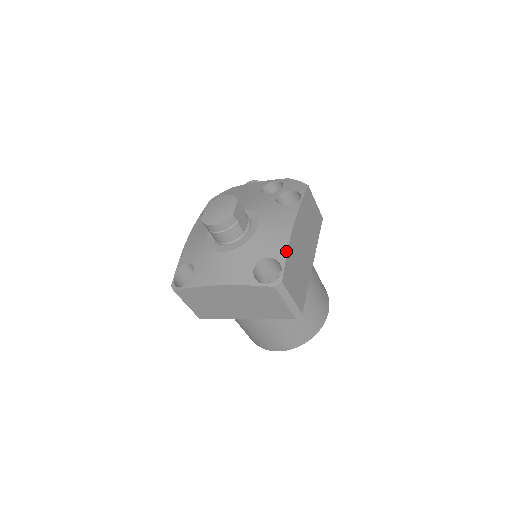
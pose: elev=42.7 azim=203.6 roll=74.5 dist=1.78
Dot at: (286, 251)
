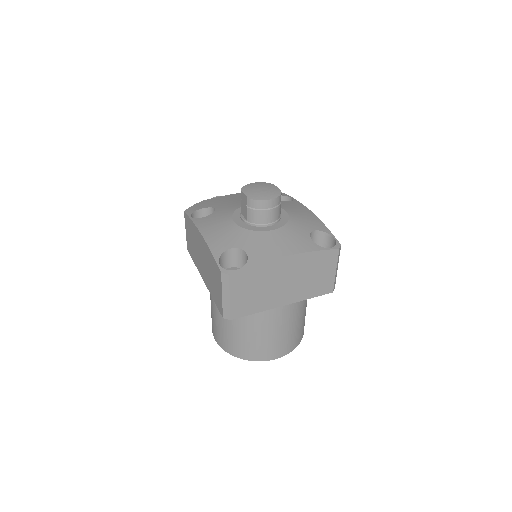
Dot at: (325, 226)
